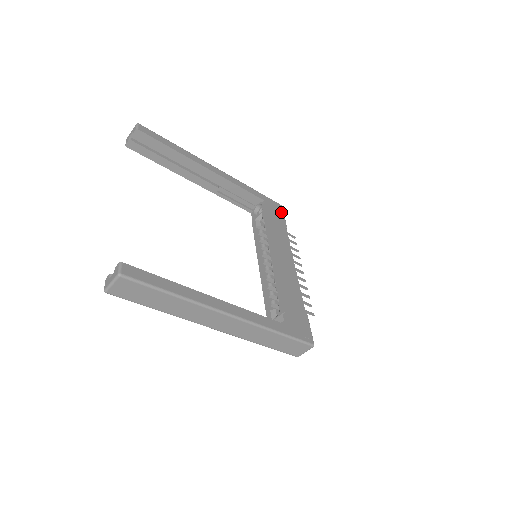
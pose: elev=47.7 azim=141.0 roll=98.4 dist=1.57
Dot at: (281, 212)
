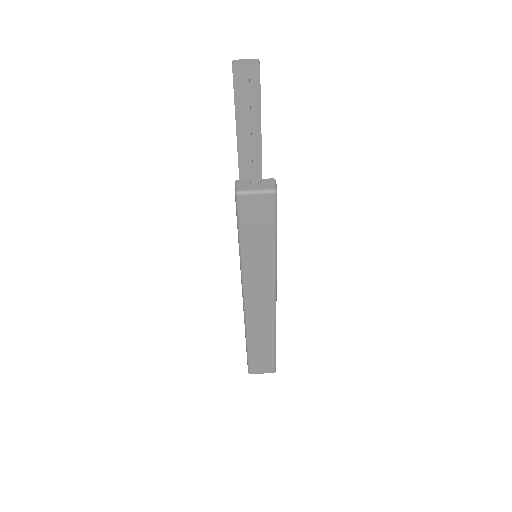
Dot at: occluded
